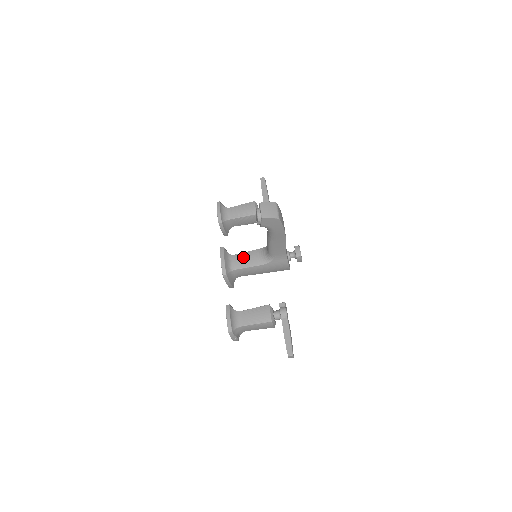
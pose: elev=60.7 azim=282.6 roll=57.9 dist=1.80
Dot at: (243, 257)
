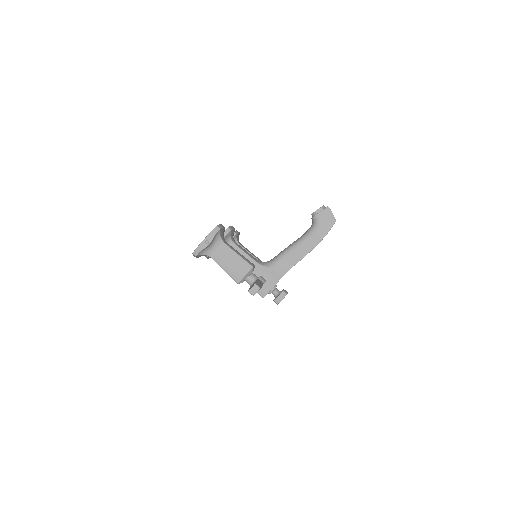
Dot at: occluded
